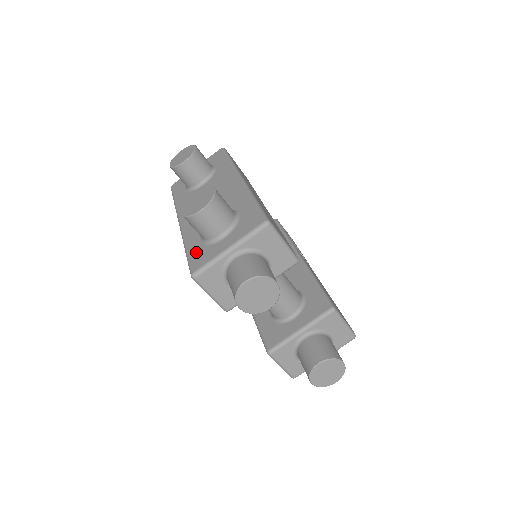
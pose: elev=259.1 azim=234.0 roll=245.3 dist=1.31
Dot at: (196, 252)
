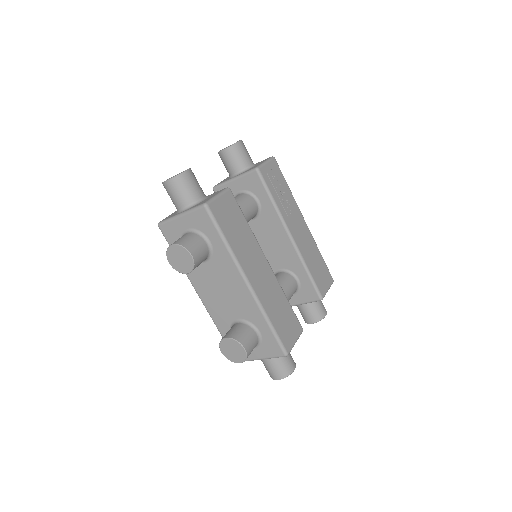
Dot at: occluded
